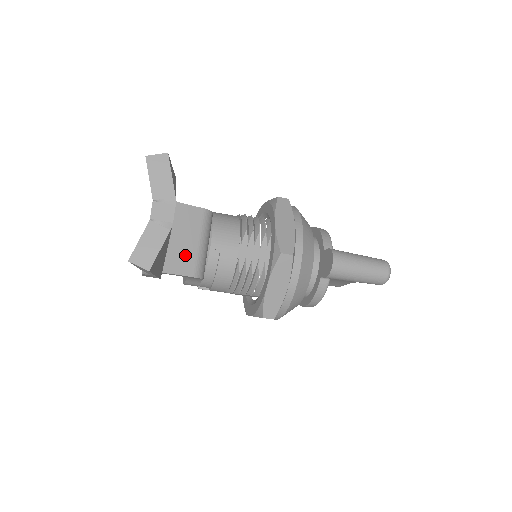
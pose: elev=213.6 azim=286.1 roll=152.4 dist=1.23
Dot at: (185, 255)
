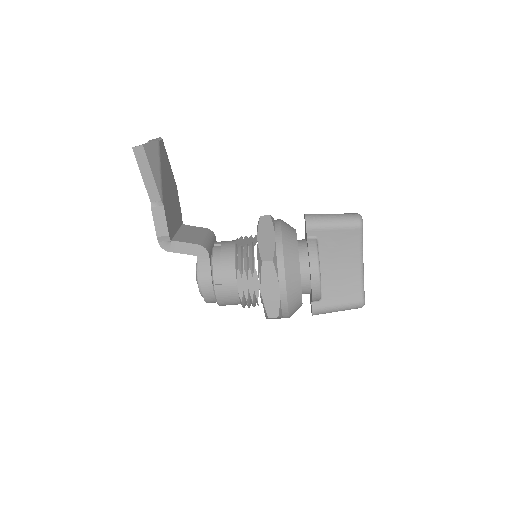
Dot at: (191, 238)
